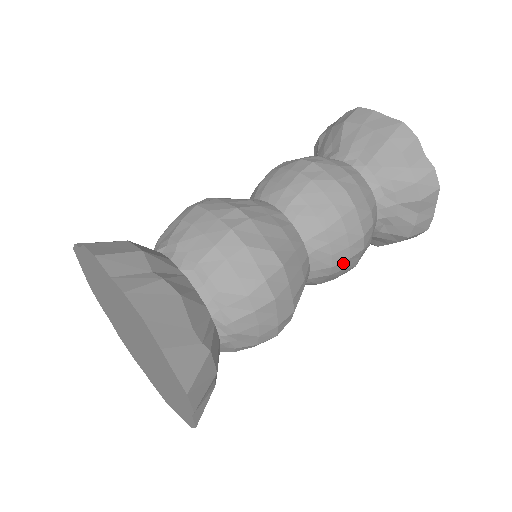
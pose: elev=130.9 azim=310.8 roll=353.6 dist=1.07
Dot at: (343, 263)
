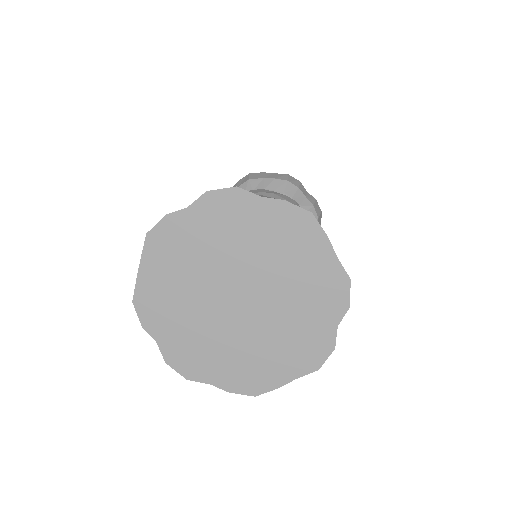
Dot at: occluded
